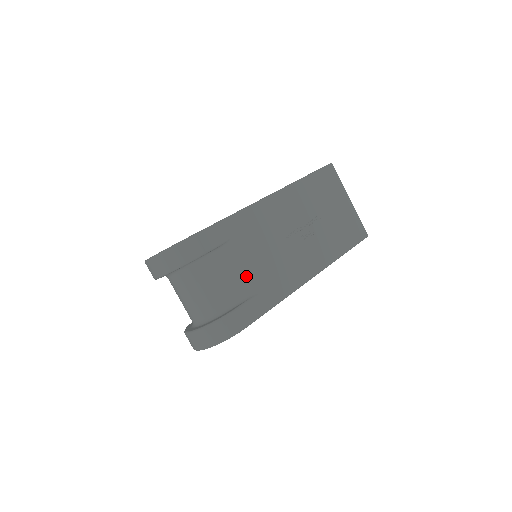
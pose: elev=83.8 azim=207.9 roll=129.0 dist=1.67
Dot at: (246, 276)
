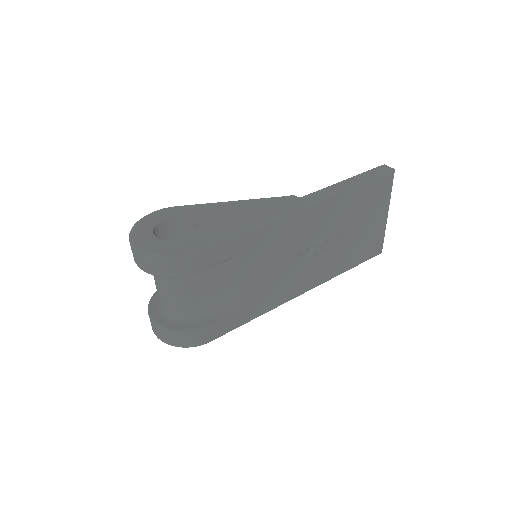
Dot at: (234, 293)
